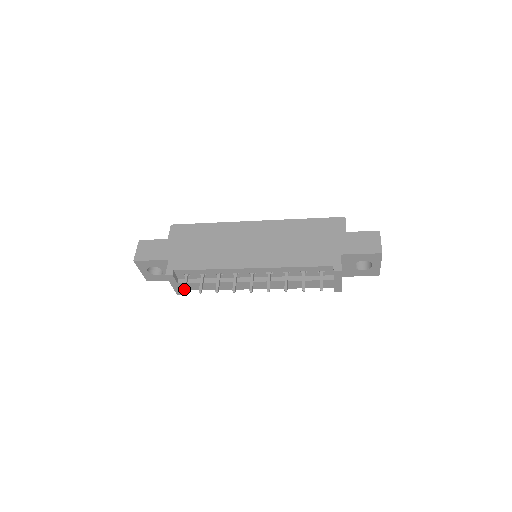
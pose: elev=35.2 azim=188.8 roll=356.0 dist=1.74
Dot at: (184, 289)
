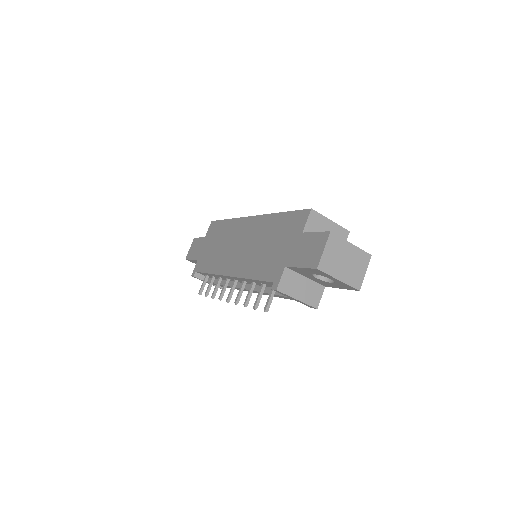
Dot at: (200, 291)
